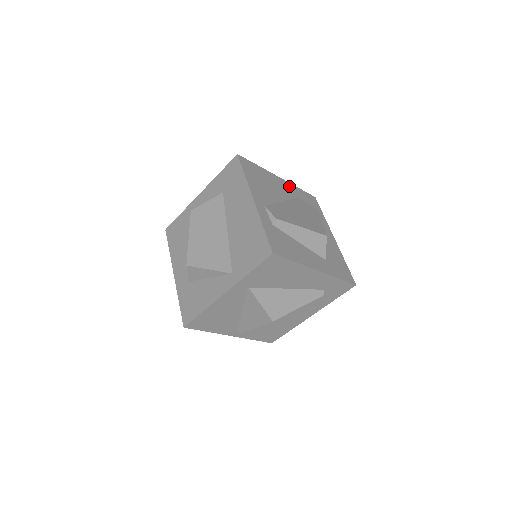
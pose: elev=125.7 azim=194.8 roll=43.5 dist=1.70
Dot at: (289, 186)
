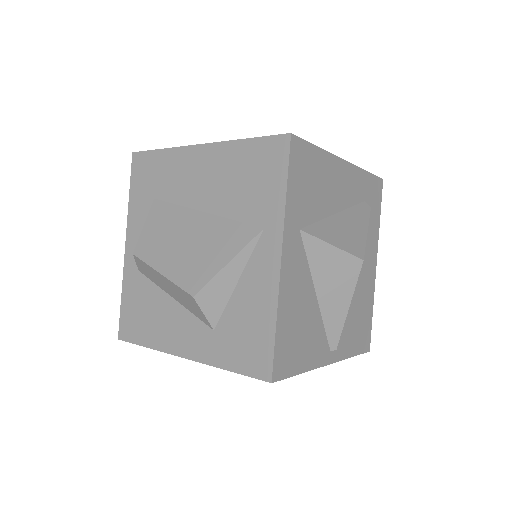
Dot at: occluded
